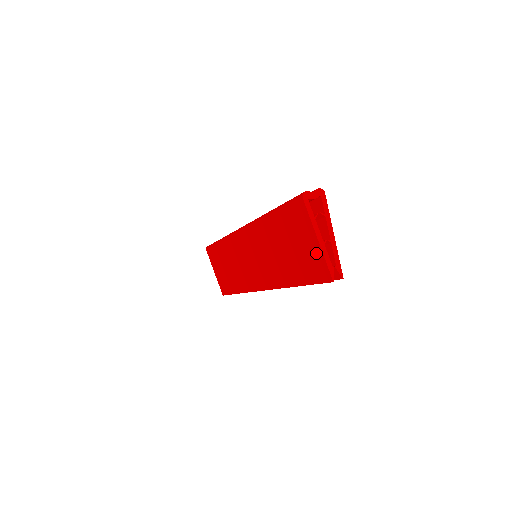
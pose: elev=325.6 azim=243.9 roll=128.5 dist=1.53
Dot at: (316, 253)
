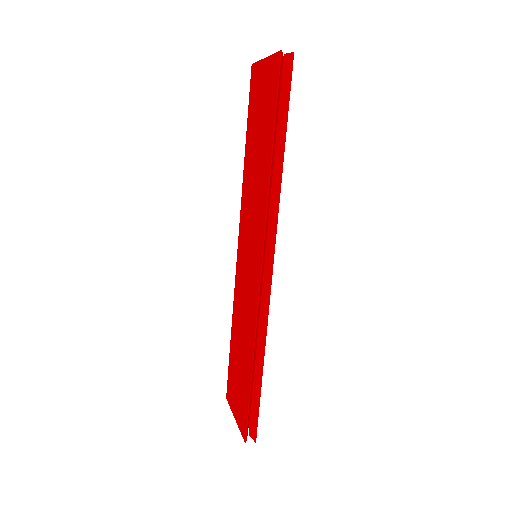
Dot at: (267, 70)
